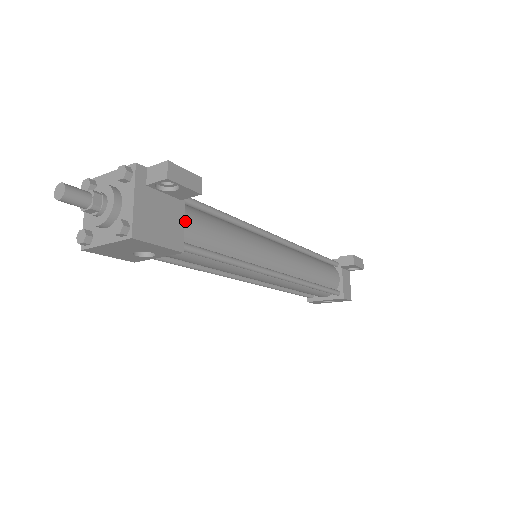
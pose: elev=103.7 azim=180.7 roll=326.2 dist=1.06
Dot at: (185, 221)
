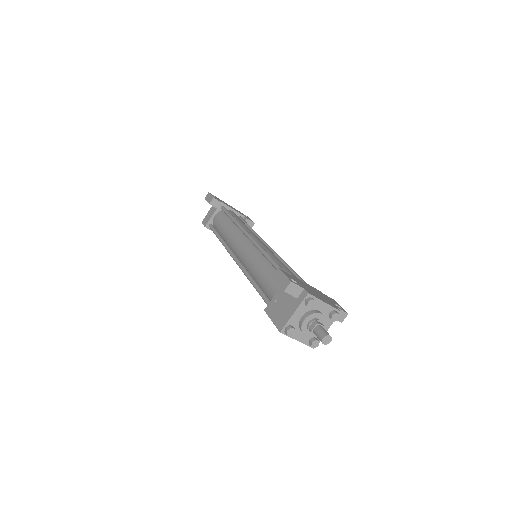
Dot at: occluded
